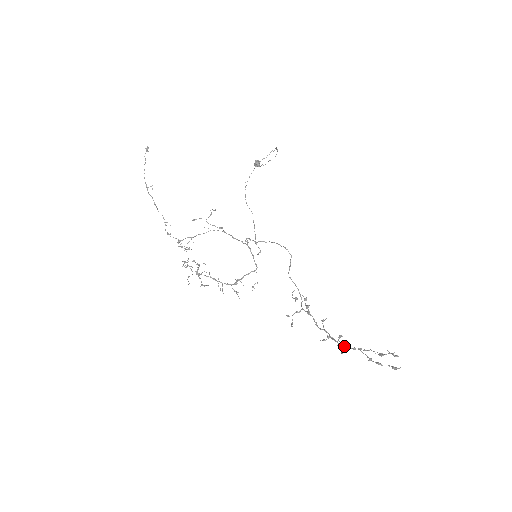
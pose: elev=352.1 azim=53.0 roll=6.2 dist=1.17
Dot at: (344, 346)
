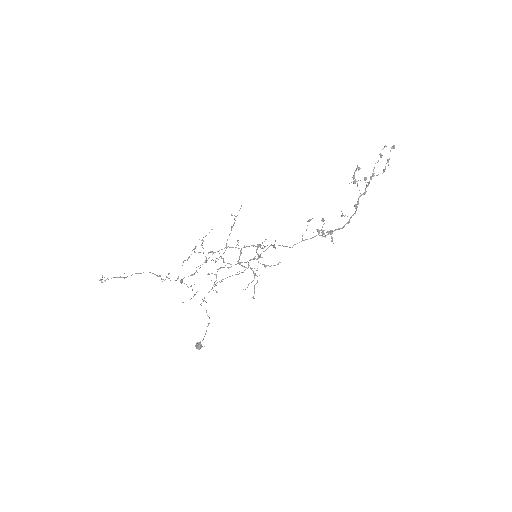
Dot at: occluded
